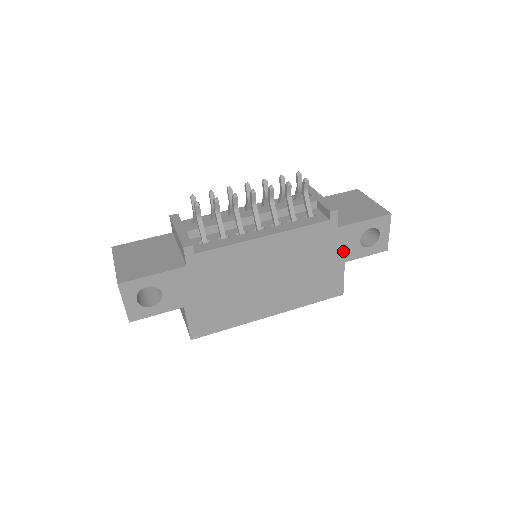
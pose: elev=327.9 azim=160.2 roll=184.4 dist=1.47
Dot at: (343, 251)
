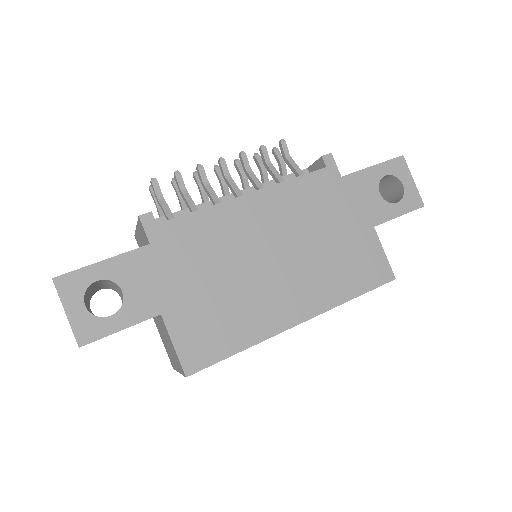
Dot at: (364, 210)
